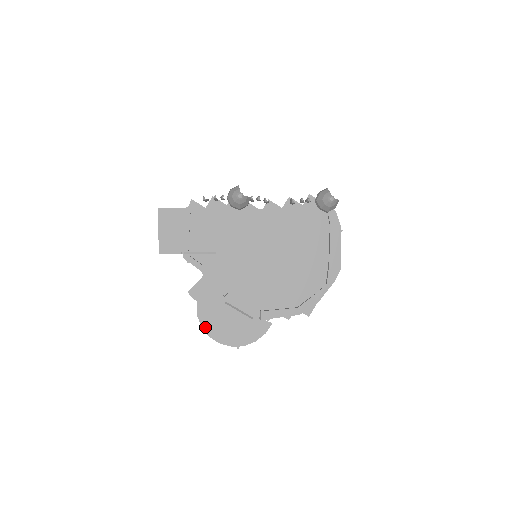
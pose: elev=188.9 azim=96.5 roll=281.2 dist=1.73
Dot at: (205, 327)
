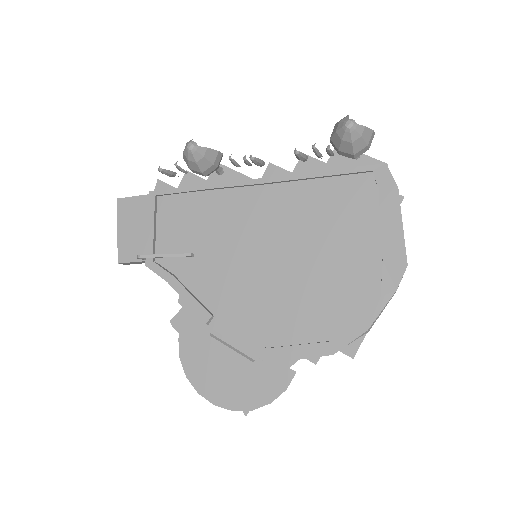
Dot at: (191, 377)
